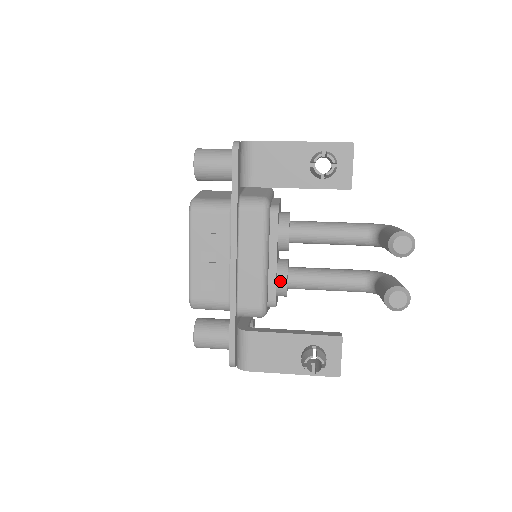
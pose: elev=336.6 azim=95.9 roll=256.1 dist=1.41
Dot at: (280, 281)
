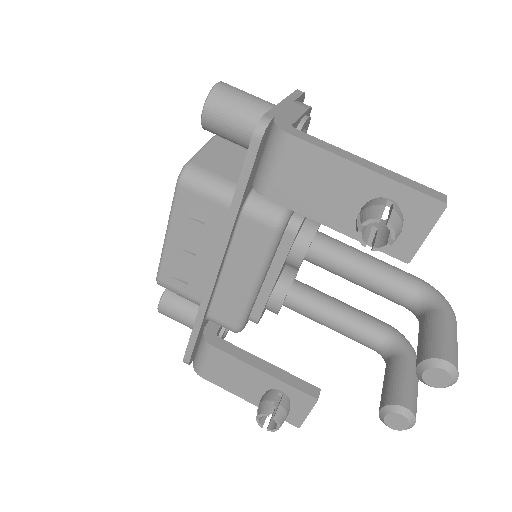
Dot at: (273, 302)
